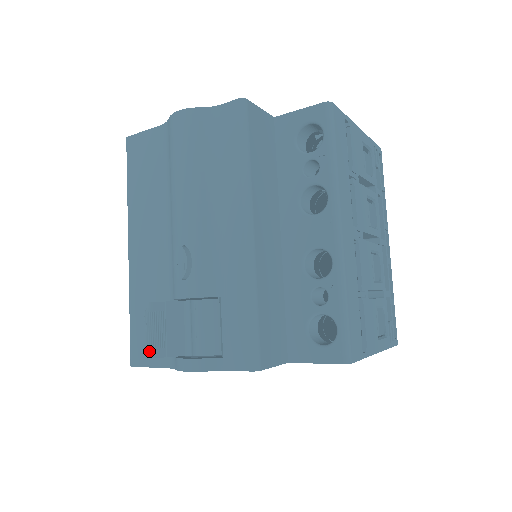
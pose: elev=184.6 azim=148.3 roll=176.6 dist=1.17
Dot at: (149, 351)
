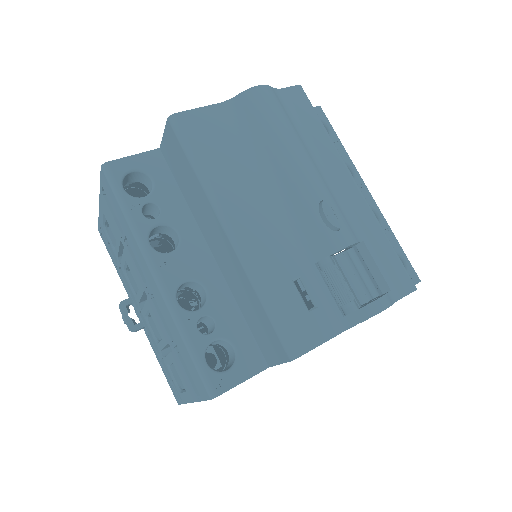
Dot at: (352, 303)
